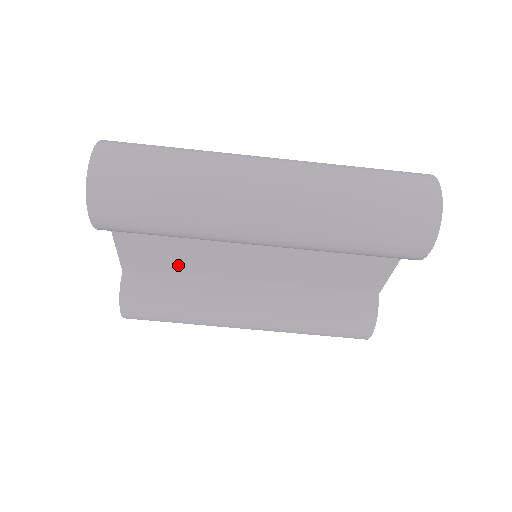
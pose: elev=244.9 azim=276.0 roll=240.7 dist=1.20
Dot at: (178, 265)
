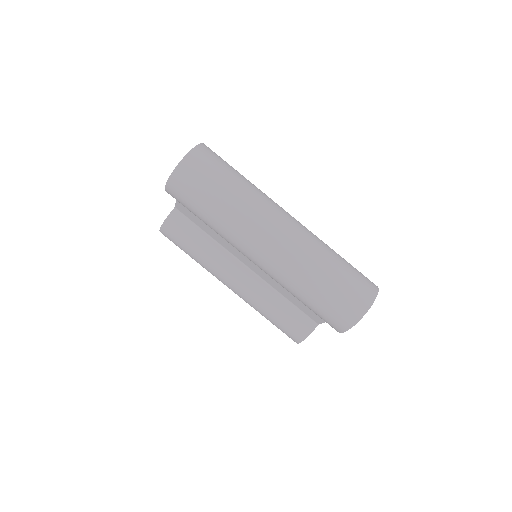
Dot at: (208, 228)
